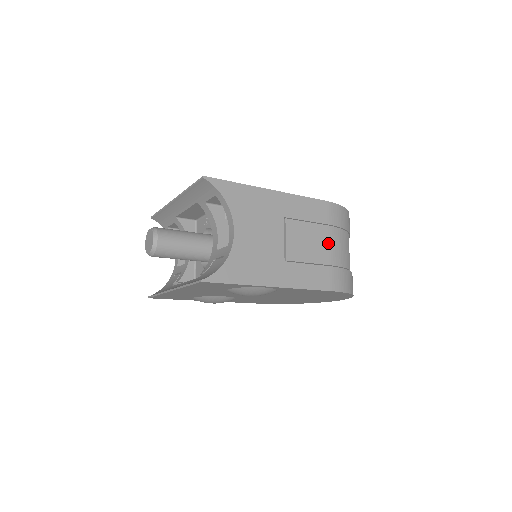
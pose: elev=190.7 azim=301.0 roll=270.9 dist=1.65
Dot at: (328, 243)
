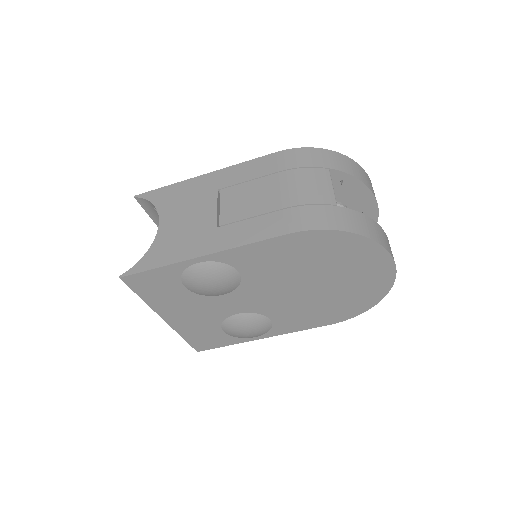
Dot at: (280, 188)
